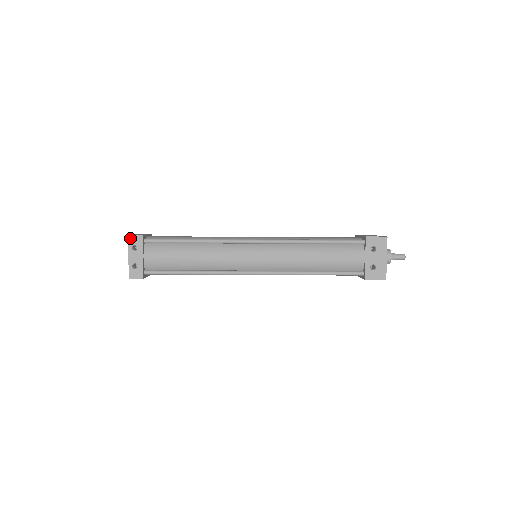
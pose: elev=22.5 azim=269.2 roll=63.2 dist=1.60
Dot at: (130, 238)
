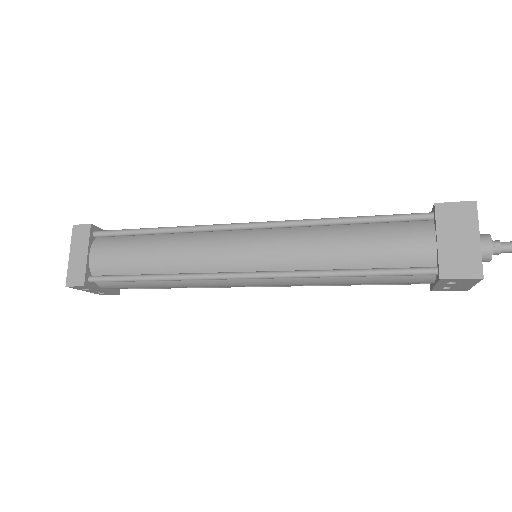
Dot at: (71, 287)
